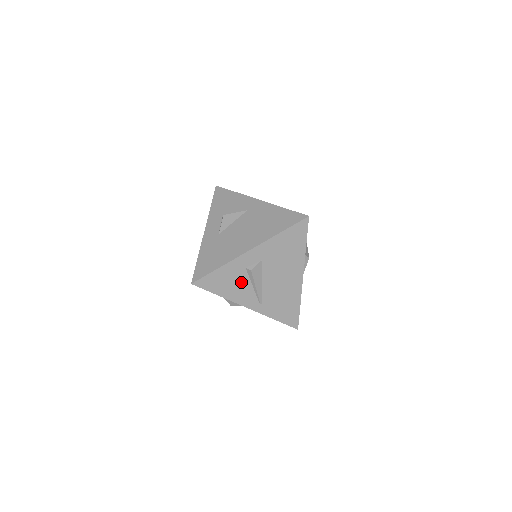
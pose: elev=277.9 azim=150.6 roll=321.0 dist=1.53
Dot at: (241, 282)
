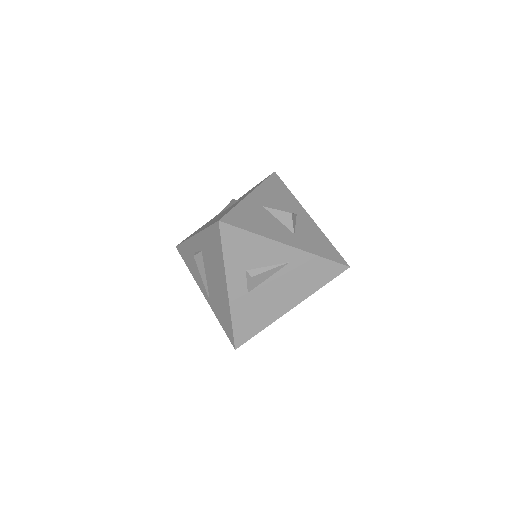
Dot at: (196, 265)
